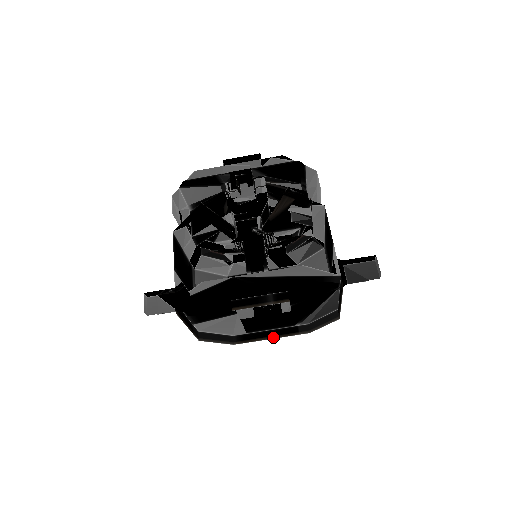
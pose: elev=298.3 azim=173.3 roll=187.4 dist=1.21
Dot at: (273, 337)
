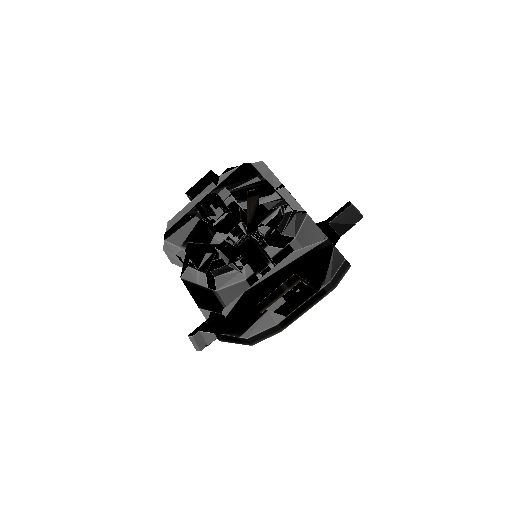
Dot at: (308, 308)
